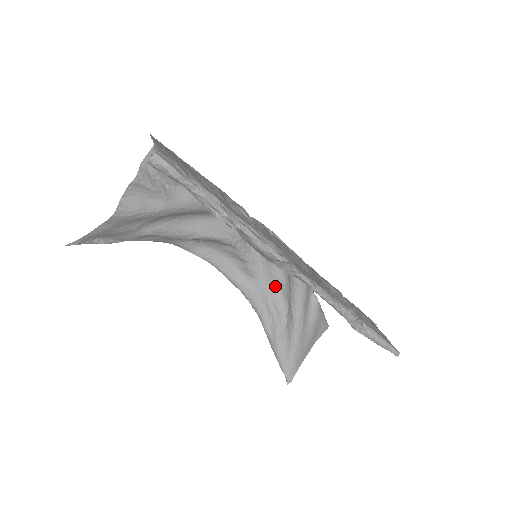
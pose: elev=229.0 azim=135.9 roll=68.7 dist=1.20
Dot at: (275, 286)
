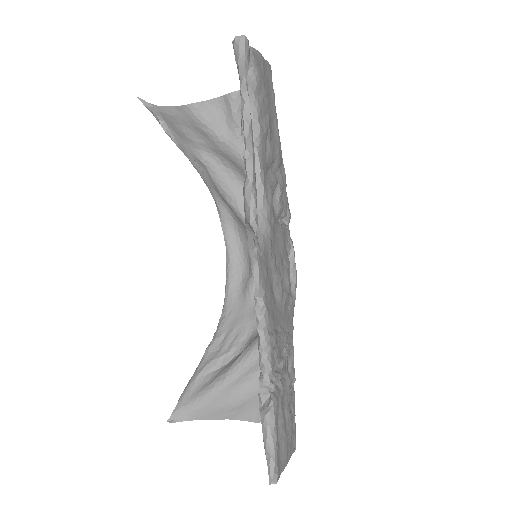
Dot at: (252, 322)
